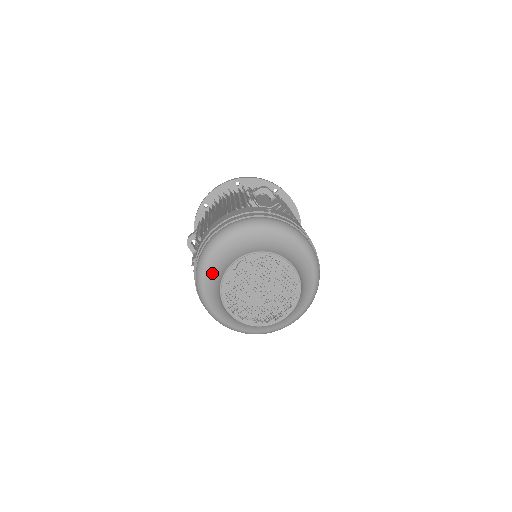
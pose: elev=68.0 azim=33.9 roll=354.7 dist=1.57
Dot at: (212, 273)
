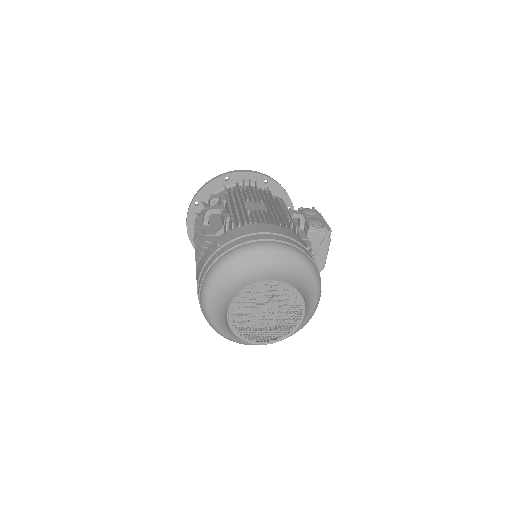
Dot at: (225, 329)
